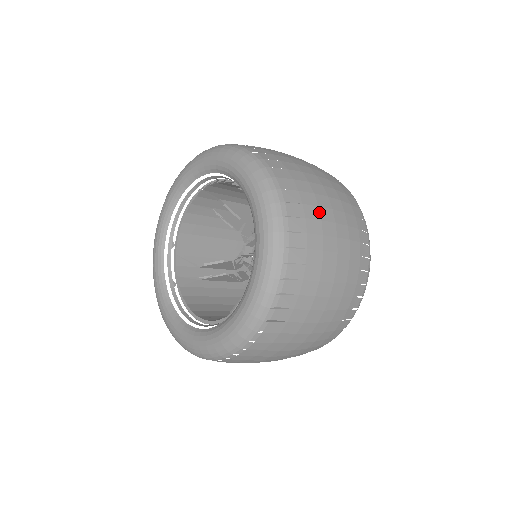
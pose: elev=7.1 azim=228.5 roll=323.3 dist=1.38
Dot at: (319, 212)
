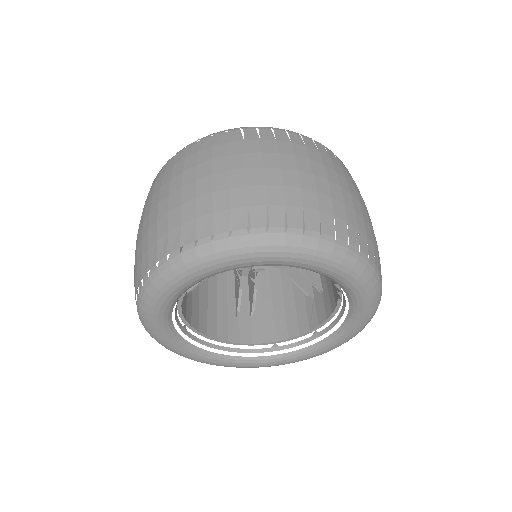
Dot at: occluded
